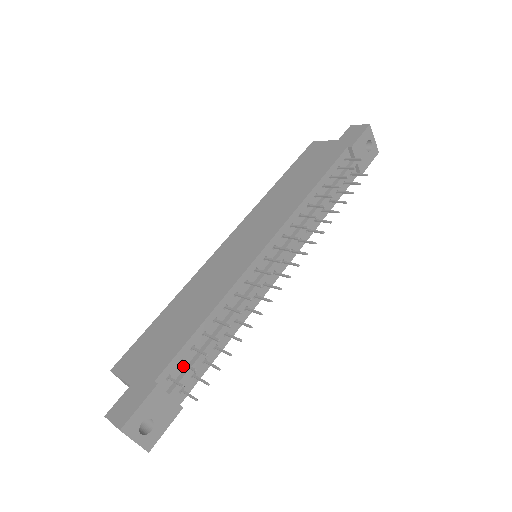
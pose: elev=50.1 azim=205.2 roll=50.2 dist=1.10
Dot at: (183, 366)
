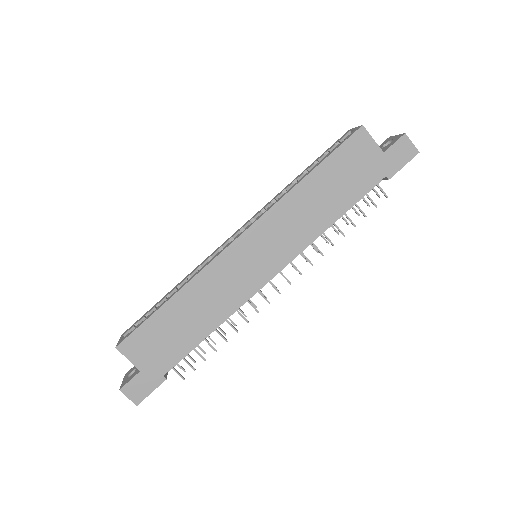
Dot at: occluded
